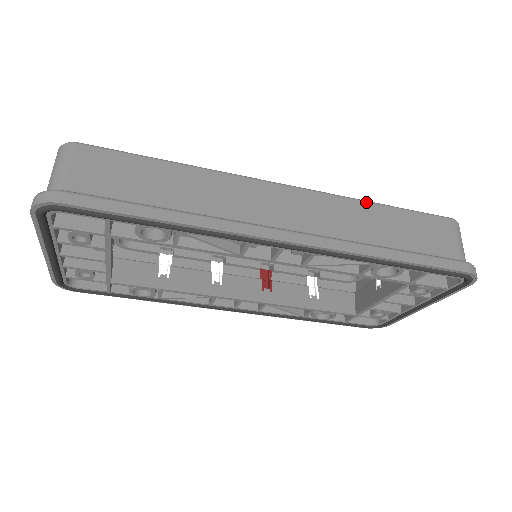
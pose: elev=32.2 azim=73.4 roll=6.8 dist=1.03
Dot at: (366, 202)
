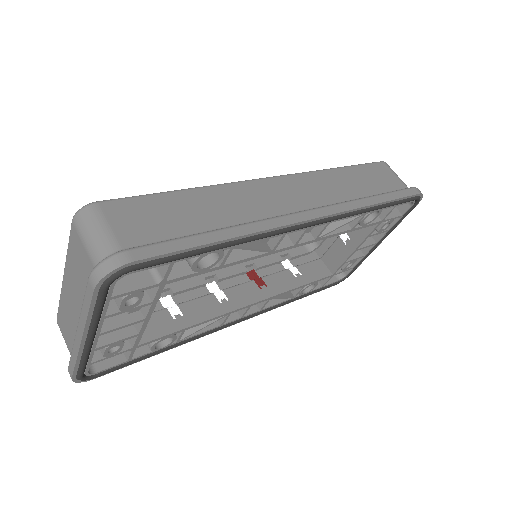
Dot at: (331, 169)
